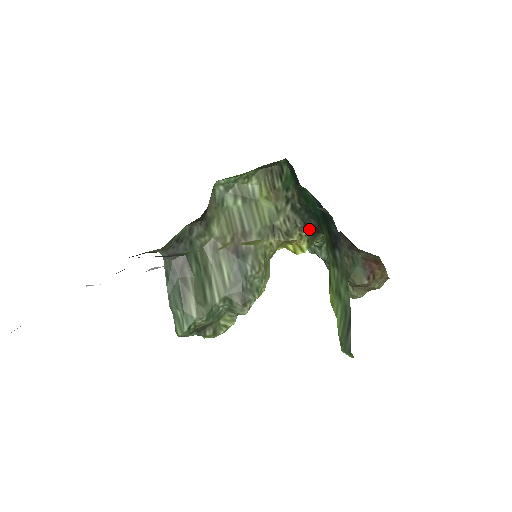
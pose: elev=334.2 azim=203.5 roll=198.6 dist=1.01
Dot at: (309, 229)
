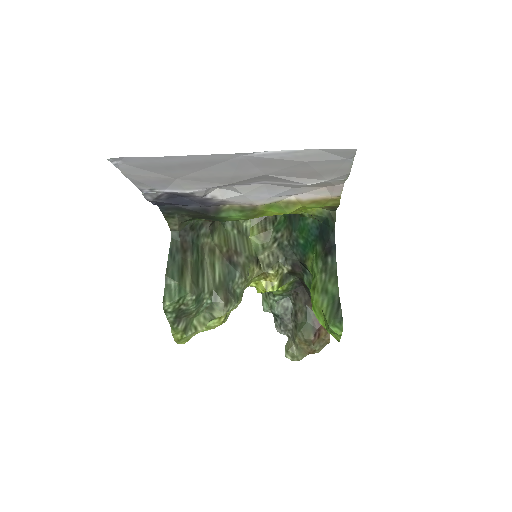
Dot at: (287, 267)
